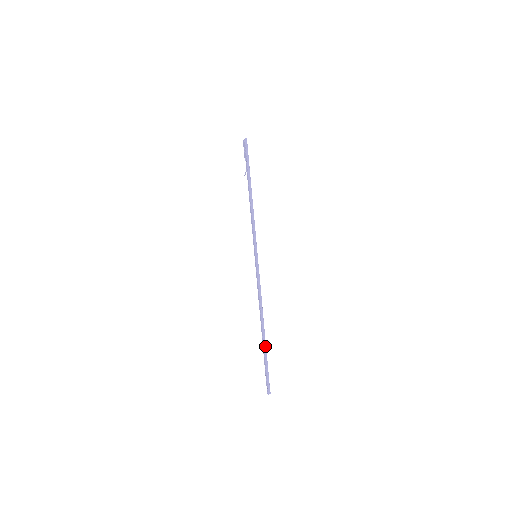
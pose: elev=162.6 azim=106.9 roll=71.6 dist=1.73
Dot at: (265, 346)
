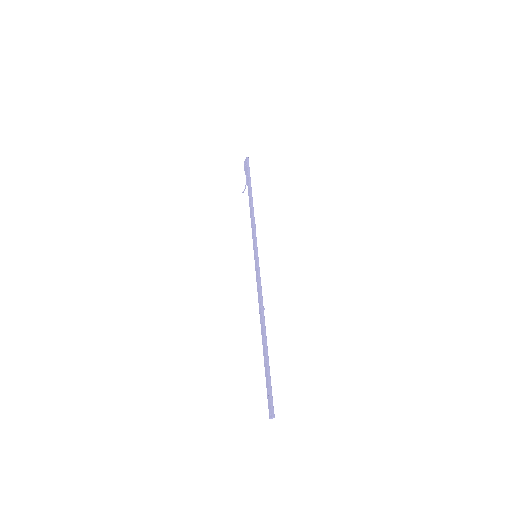
Dot at: (267, 353)
